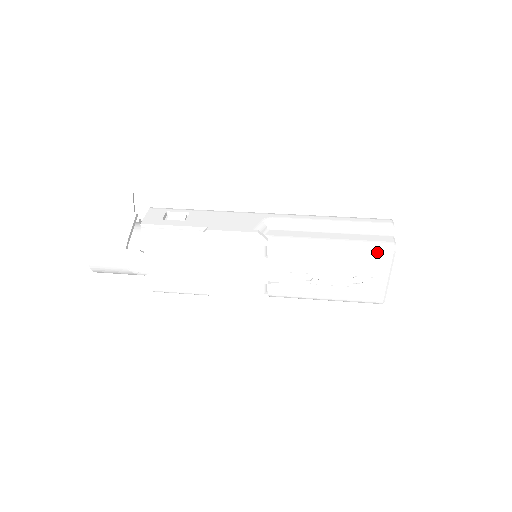
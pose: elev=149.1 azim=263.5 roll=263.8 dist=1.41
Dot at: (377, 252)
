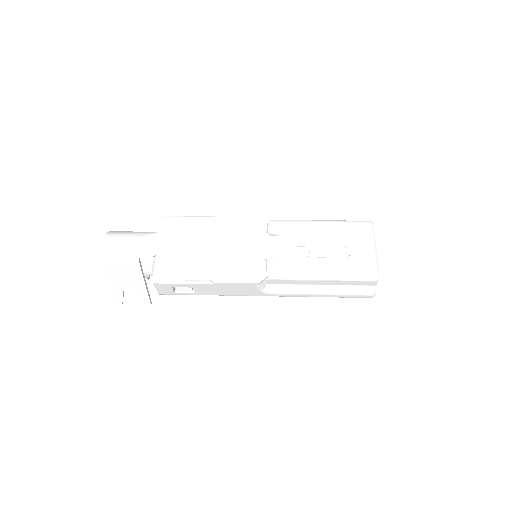
Dot at: (359, 224)
